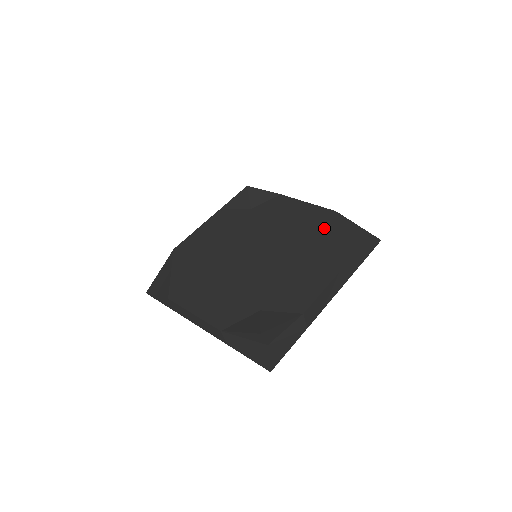
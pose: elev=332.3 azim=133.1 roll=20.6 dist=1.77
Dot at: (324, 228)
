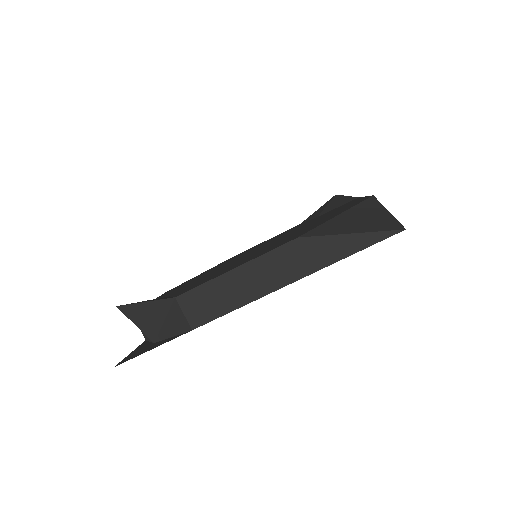
Dot at: (333, 215)
